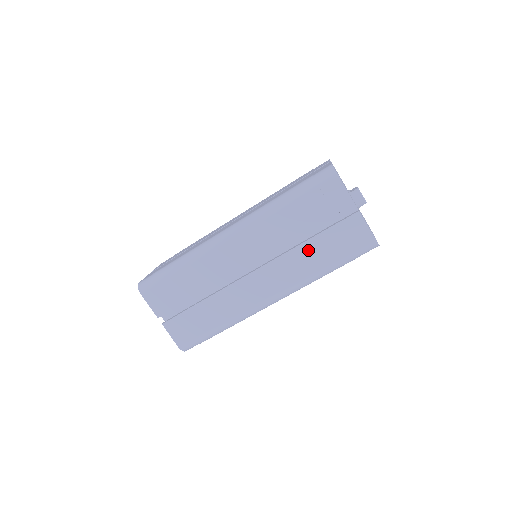
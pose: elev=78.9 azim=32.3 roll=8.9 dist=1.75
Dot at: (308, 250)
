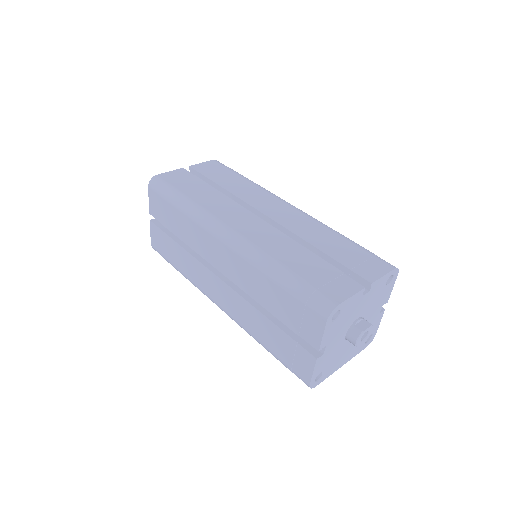
Dot at: (261, 321)
